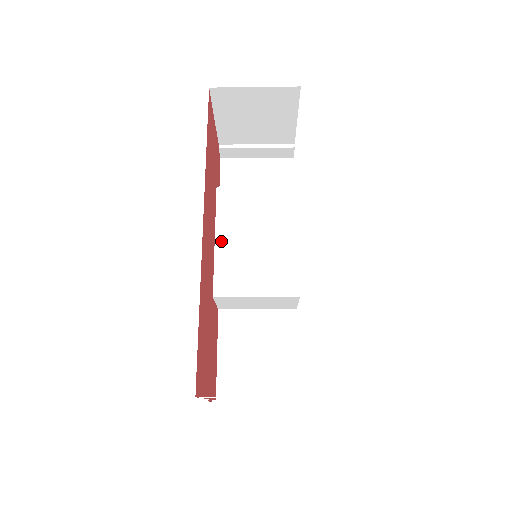
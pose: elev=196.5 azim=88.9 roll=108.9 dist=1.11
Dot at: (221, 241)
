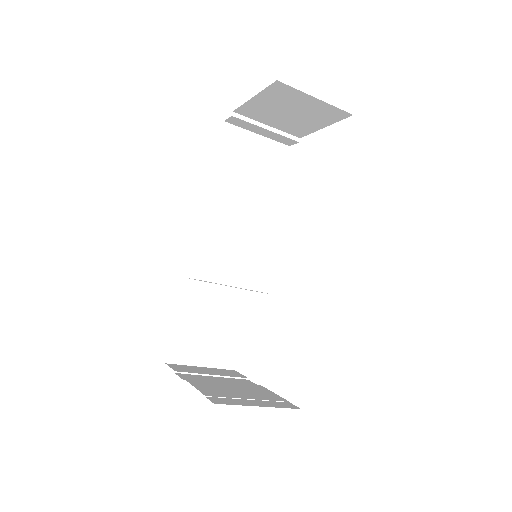
Dot at: (219, 224)
